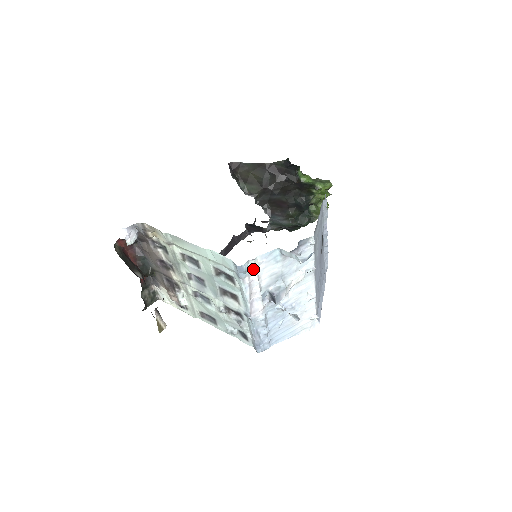
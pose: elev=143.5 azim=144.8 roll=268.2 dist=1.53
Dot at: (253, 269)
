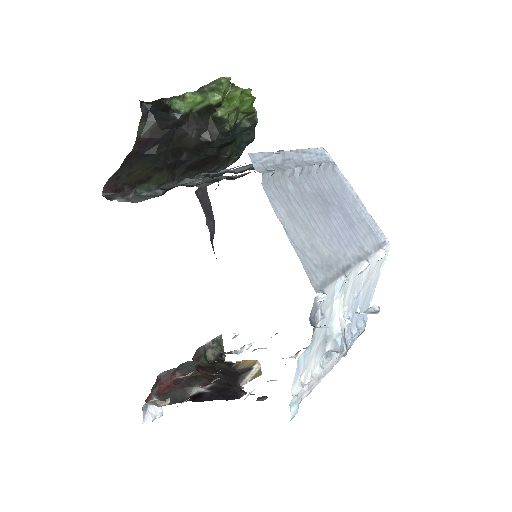
Dot at: (300, 392)
